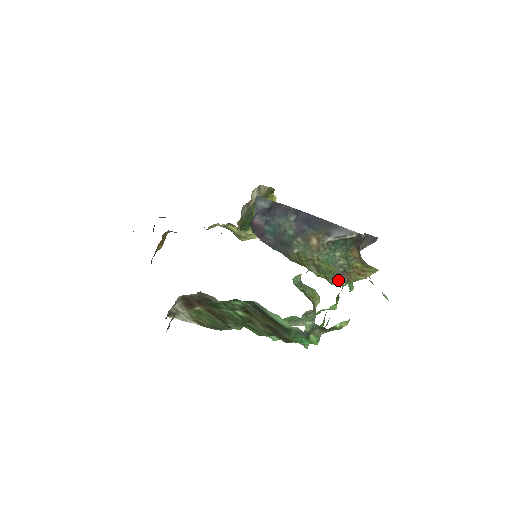
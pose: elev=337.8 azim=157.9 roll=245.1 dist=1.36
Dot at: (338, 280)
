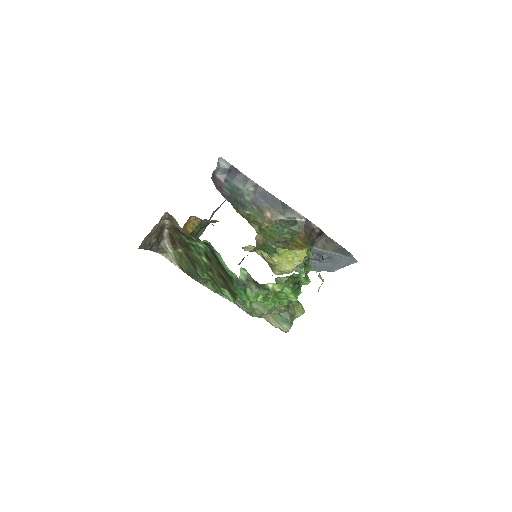
Dot at: (276, 245)
